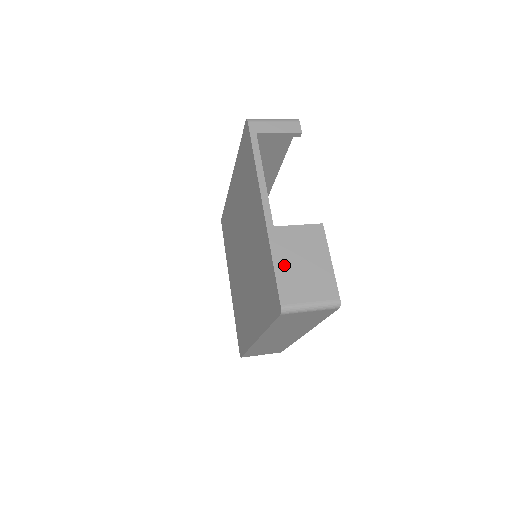
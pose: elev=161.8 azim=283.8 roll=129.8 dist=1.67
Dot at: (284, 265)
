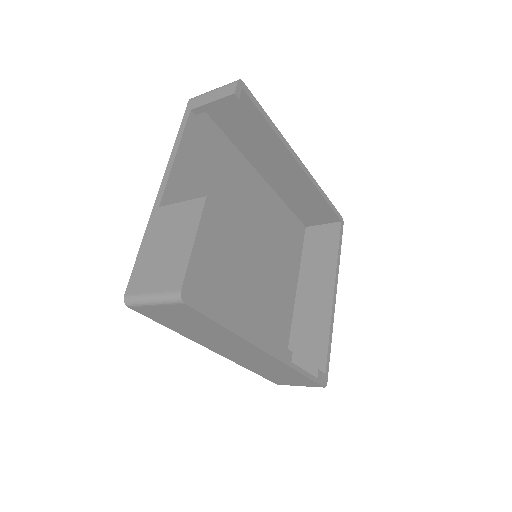
Dot at: (148, 249)
